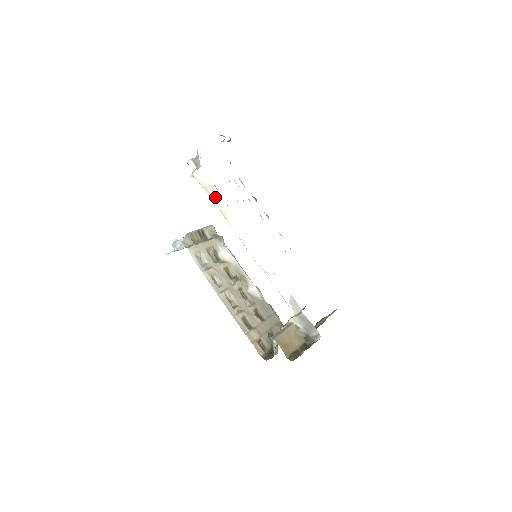
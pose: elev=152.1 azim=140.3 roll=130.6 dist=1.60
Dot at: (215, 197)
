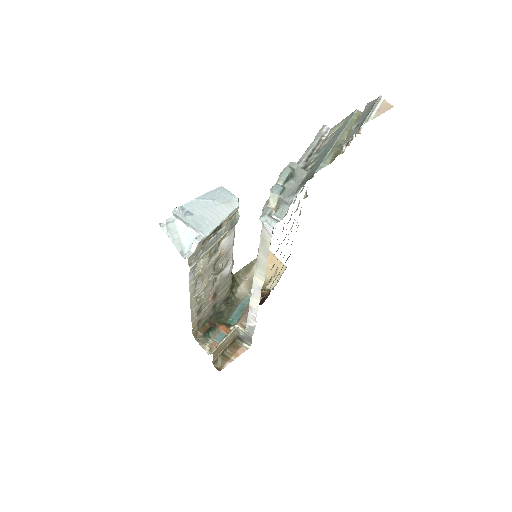
Dot at: (265, 253)
